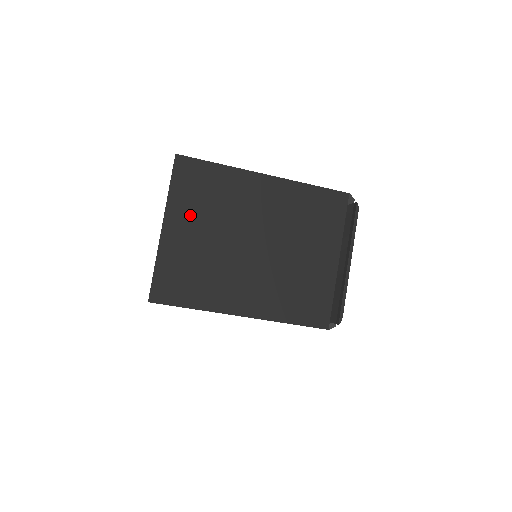
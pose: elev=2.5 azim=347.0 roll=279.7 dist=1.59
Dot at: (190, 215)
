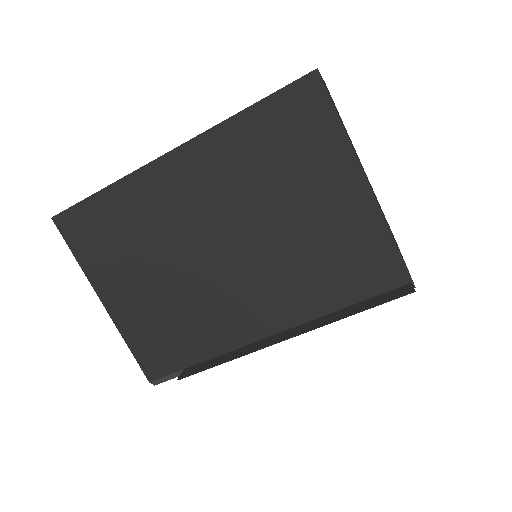
Dot at: occluded
